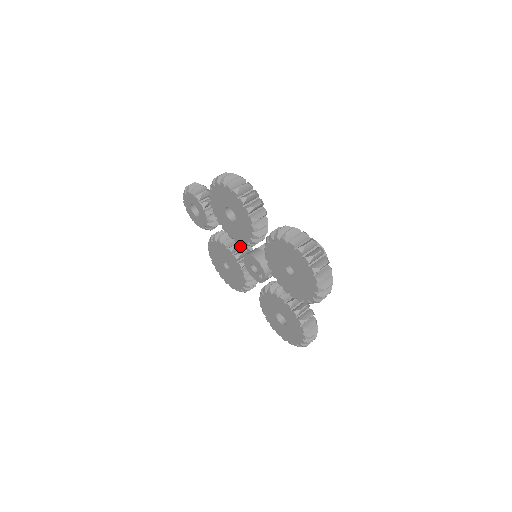
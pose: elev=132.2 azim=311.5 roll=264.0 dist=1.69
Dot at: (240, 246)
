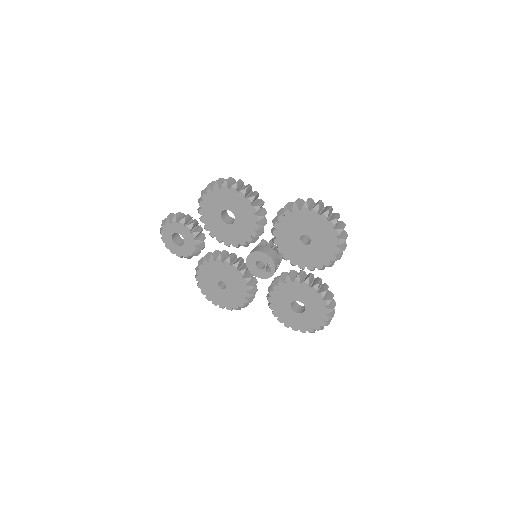
Dot at: (234, 257)
